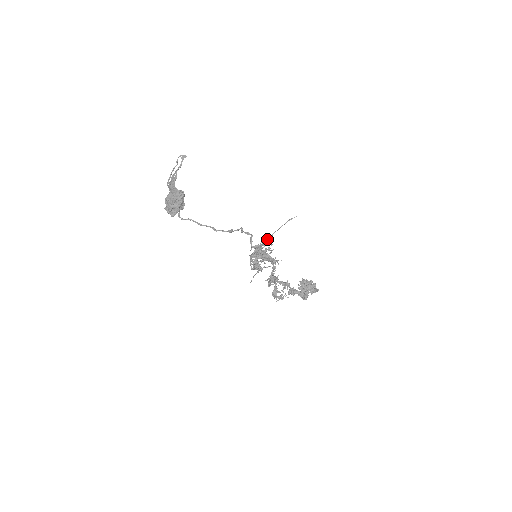
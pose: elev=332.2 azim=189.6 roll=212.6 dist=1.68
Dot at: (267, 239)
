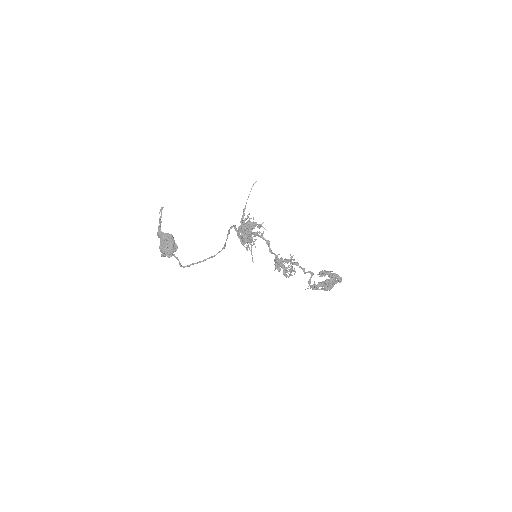
Dot at: (243, 212)
